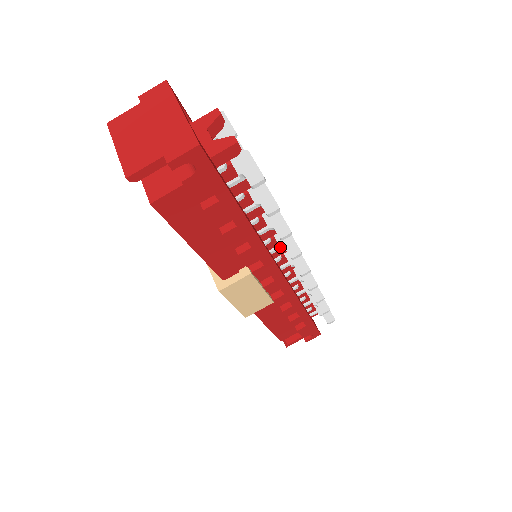
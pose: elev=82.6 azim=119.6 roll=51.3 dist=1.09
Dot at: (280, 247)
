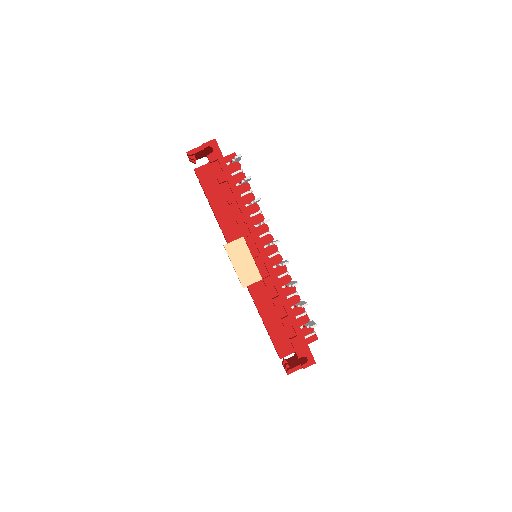
Dot at: (260, 223)
